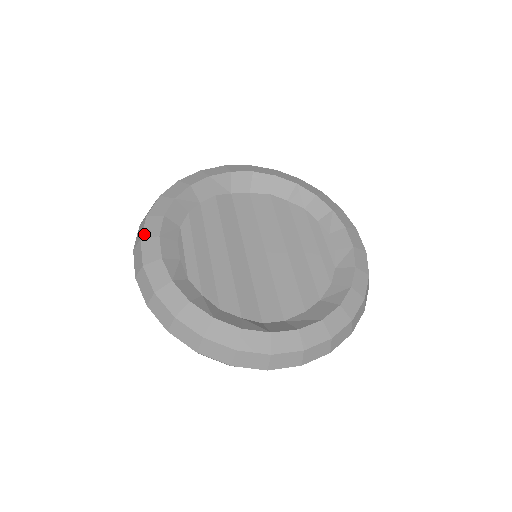
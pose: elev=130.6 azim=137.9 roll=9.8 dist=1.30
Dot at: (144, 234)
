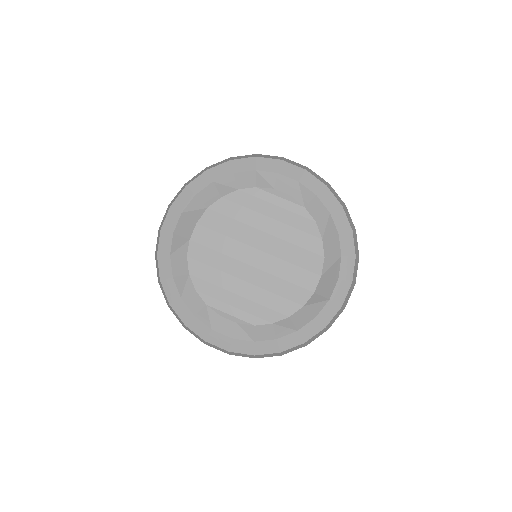
Dot at: (202, 337)
